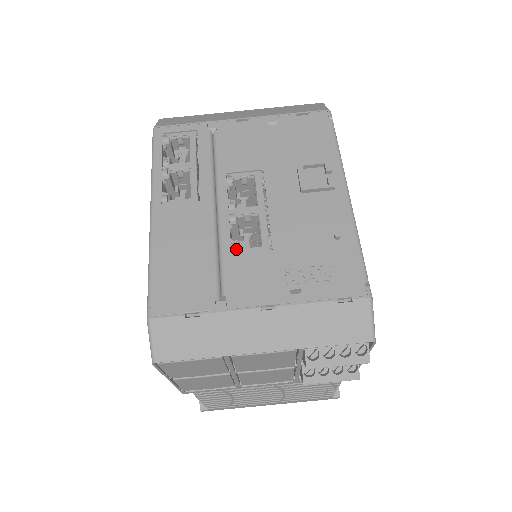
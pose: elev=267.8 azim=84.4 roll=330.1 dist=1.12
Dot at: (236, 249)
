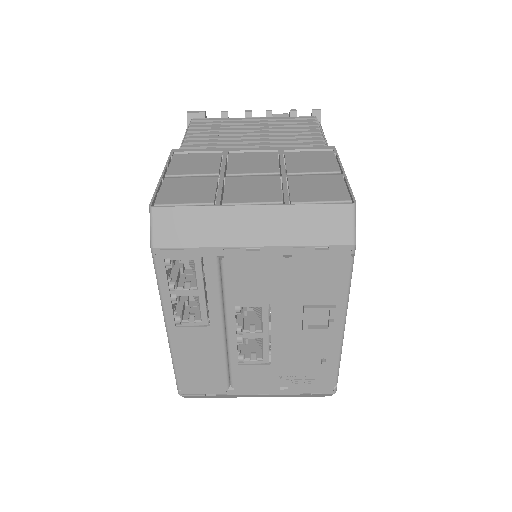
Dot at: (242, 362)
